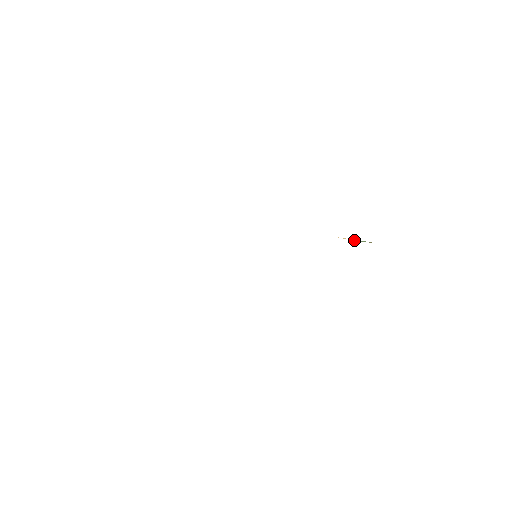
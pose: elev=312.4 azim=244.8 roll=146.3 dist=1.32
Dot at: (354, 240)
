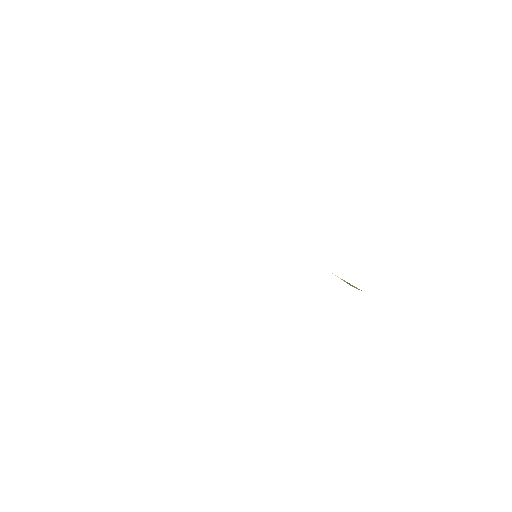
Dot at: (347, 283)
